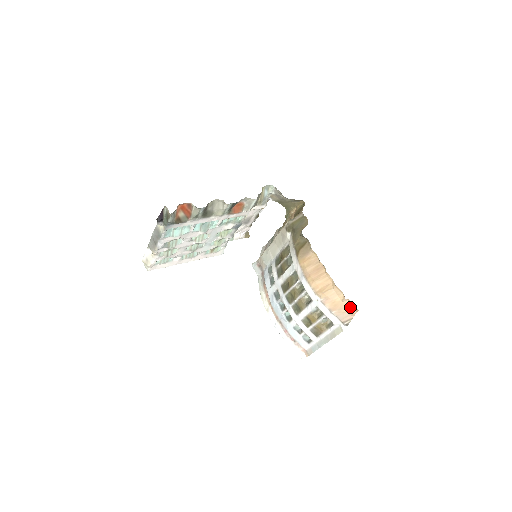
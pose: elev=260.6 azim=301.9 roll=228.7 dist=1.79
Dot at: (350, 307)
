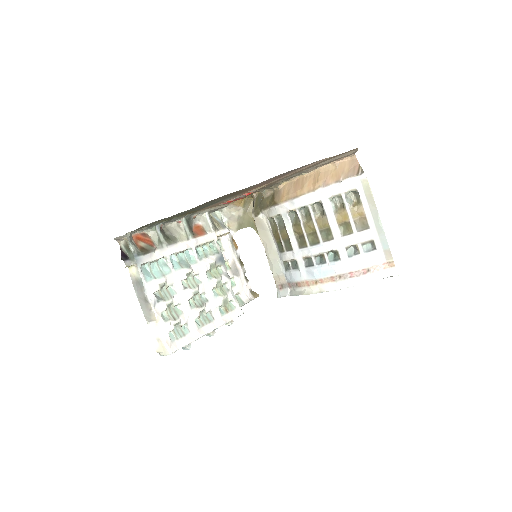
Dot at: (347, 163)
